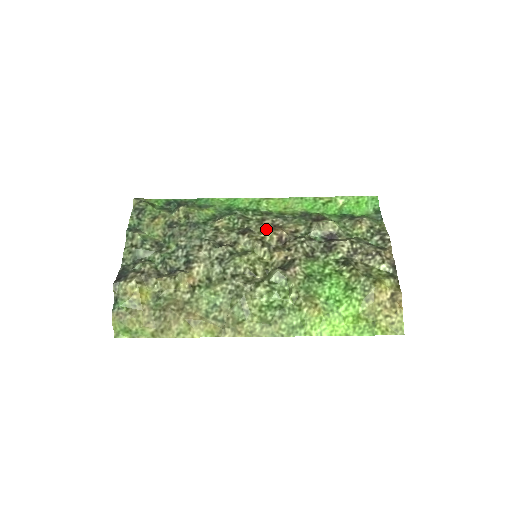
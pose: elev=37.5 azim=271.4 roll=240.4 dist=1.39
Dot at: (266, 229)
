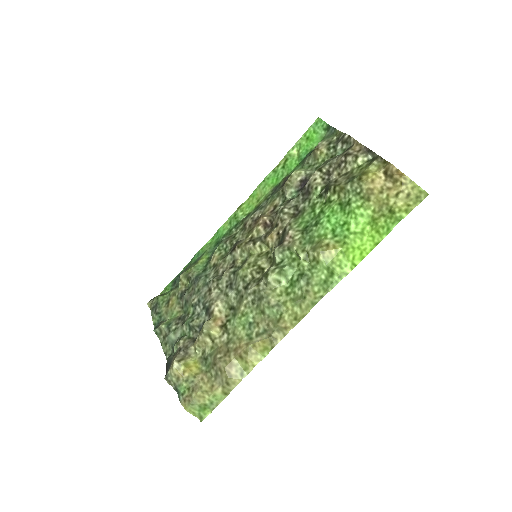
Dot at: (250, 229)
